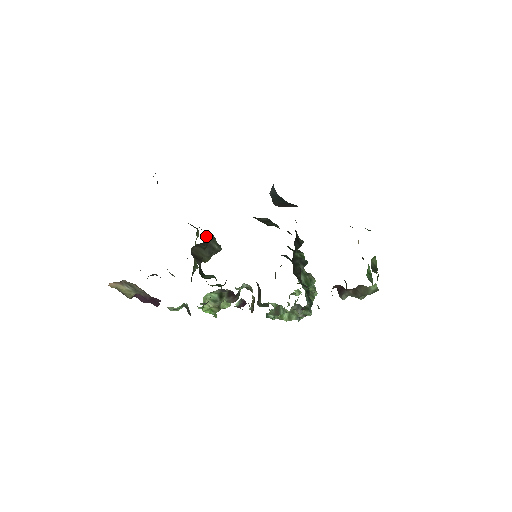
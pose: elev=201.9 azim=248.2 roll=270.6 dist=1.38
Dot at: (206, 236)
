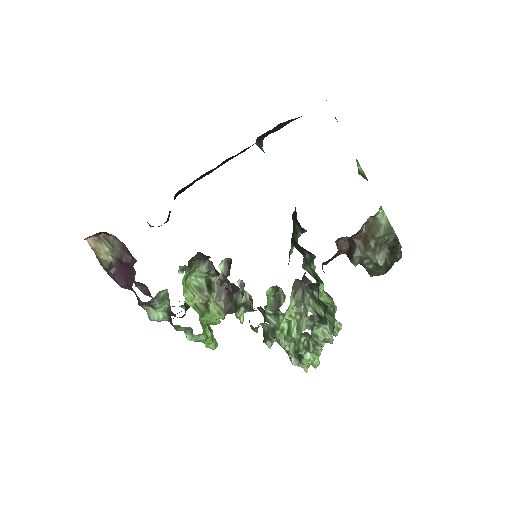
Dot at: occluded
